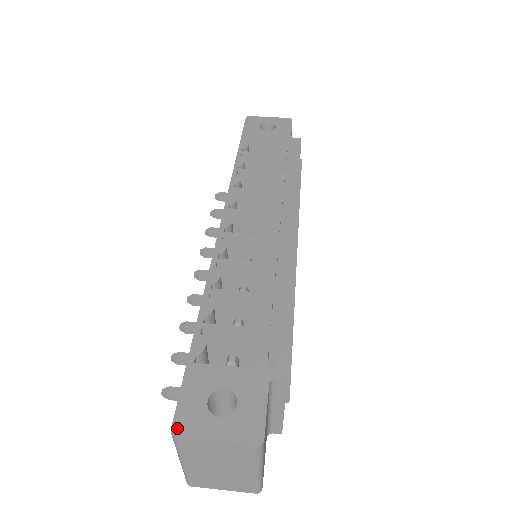
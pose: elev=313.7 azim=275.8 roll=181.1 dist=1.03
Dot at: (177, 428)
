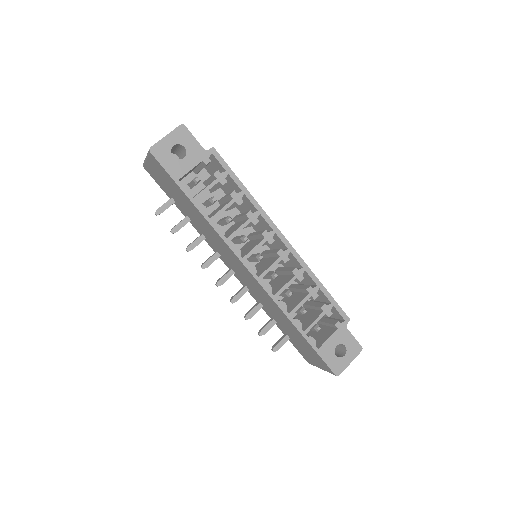
Dot at: (337, 373)
